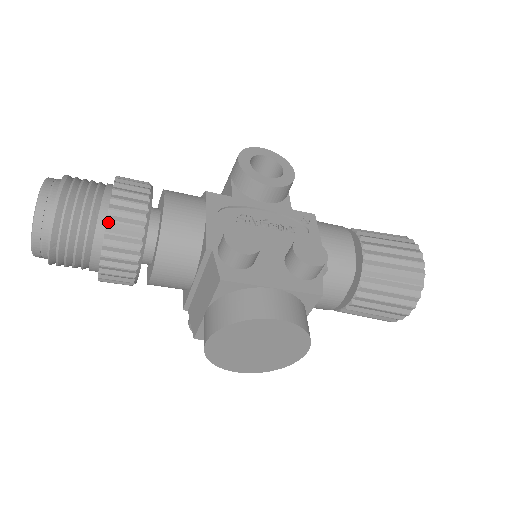
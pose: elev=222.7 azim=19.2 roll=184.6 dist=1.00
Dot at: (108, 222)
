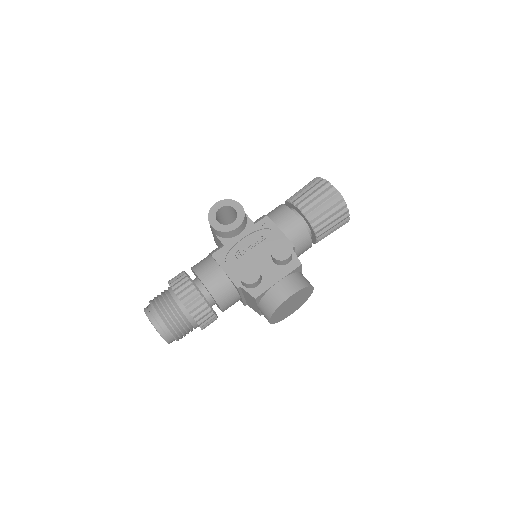
Dot at: (190, 312)
